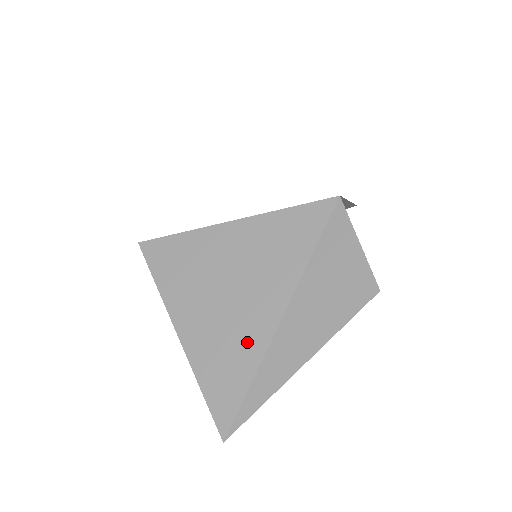
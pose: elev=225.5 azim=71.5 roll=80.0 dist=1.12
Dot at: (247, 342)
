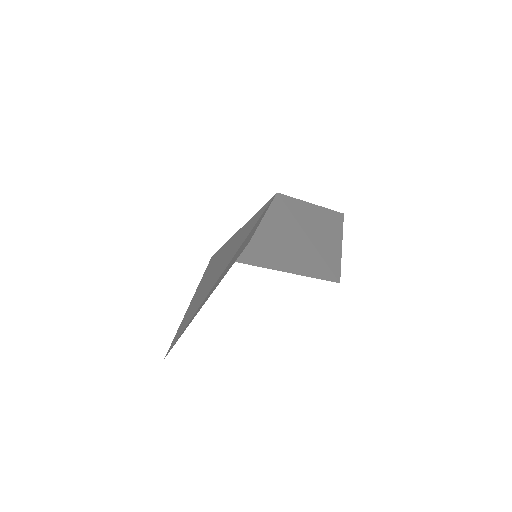
Dot at: (202, 298)
